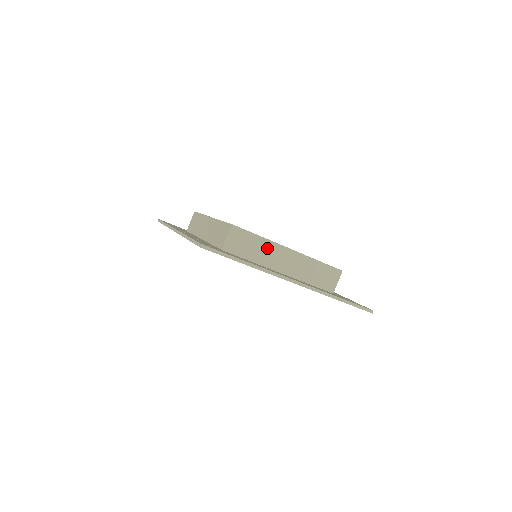
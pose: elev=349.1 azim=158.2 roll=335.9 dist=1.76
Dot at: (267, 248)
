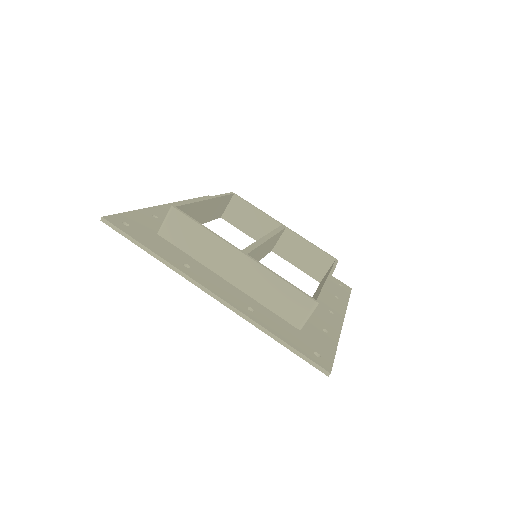
Dot at: (210, 243)
